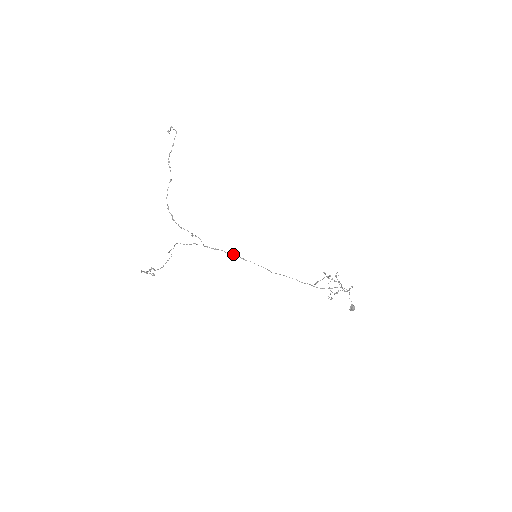
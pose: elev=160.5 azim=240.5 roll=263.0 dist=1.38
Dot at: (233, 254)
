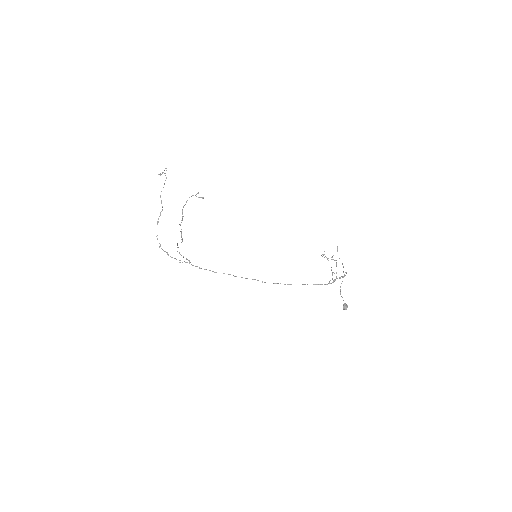
Dot at: occluded
